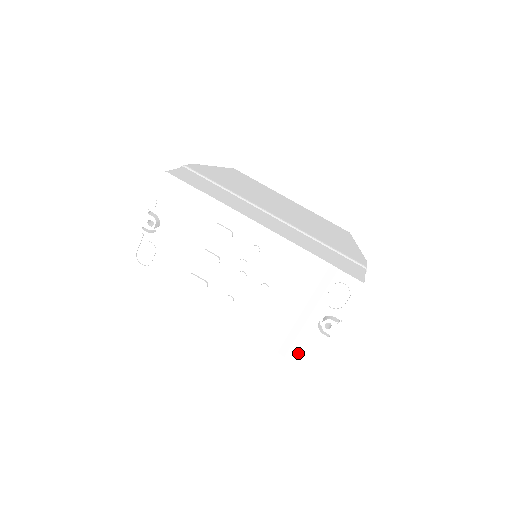
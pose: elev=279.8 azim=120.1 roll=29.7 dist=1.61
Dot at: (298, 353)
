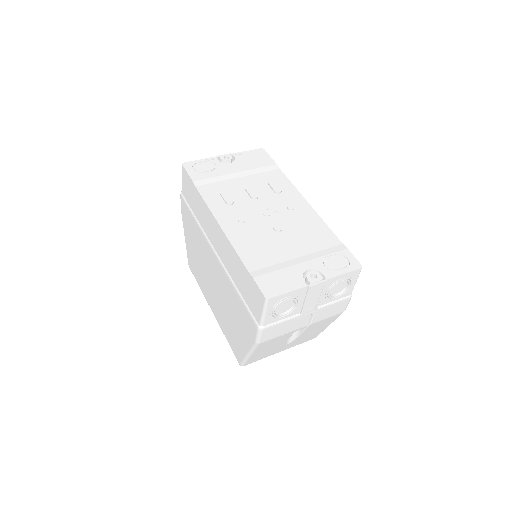
Dot at: (269, 282)
